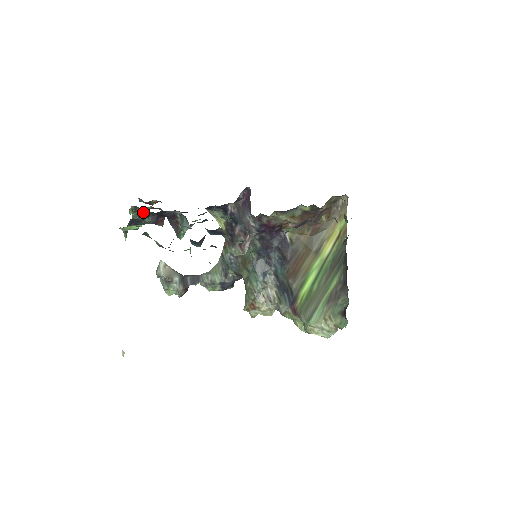
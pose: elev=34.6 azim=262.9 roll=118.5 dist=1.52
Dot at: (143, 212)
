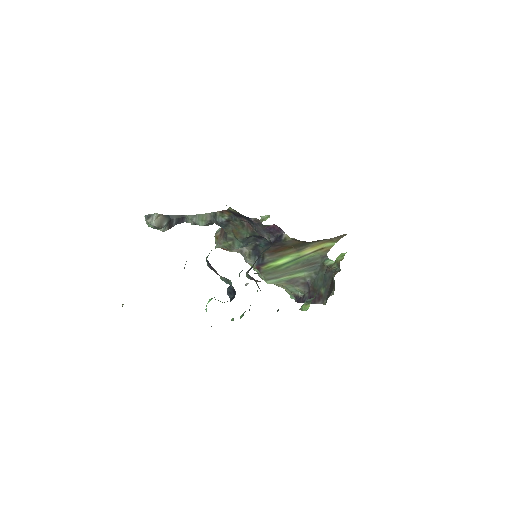
Dot at: occluded
